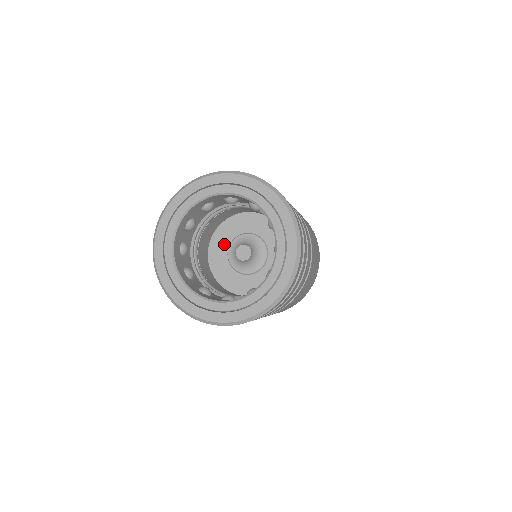
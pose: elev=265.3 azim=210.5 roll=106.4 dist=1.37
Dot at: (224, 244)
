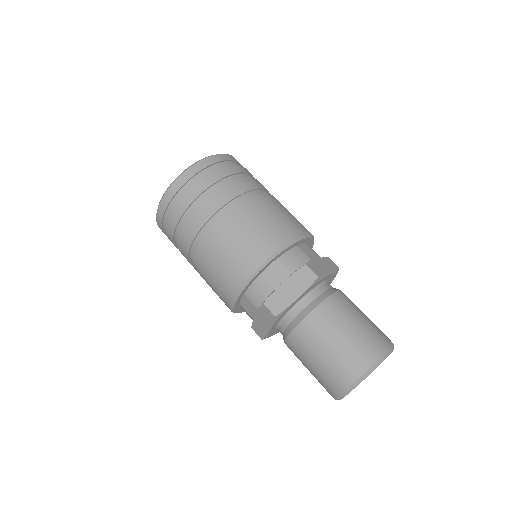
Dot at: occluded
